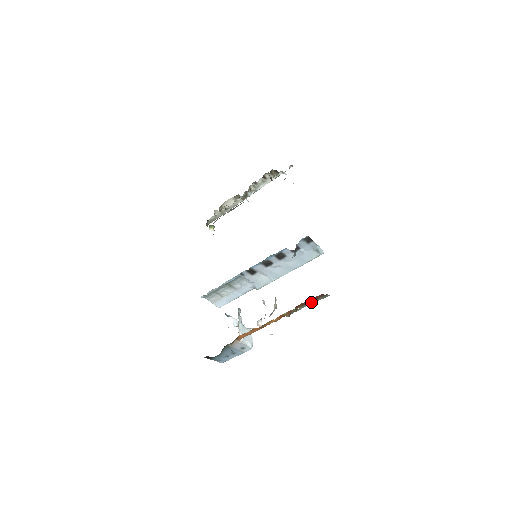
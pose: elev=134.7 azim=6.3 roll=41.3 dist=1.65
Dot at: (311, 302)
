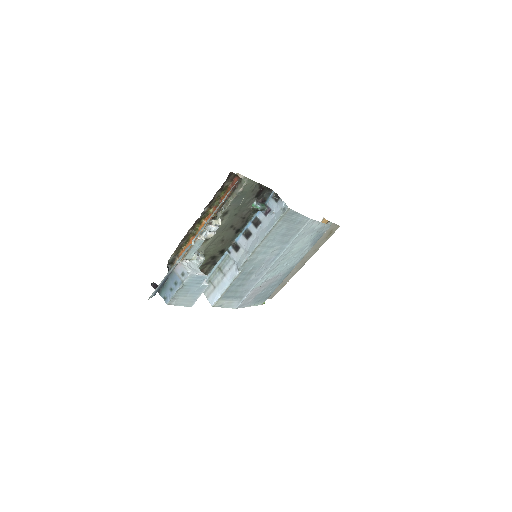
Dot at: (233, 196)
